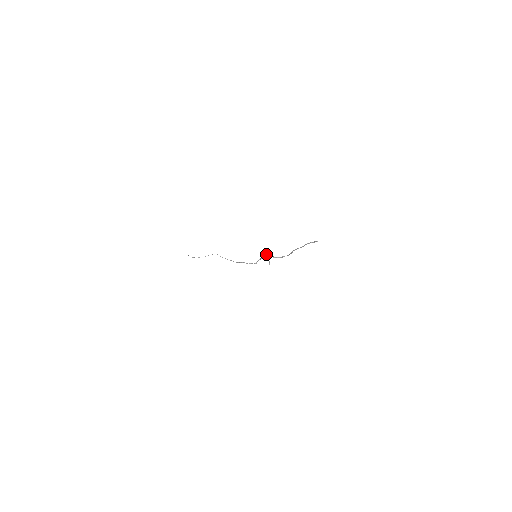
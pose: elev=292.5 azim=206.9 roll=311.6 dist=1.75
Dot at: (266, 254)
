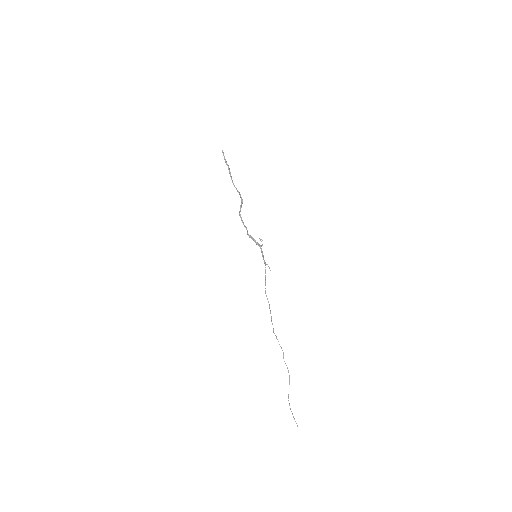
Dot at: (247, 233)
